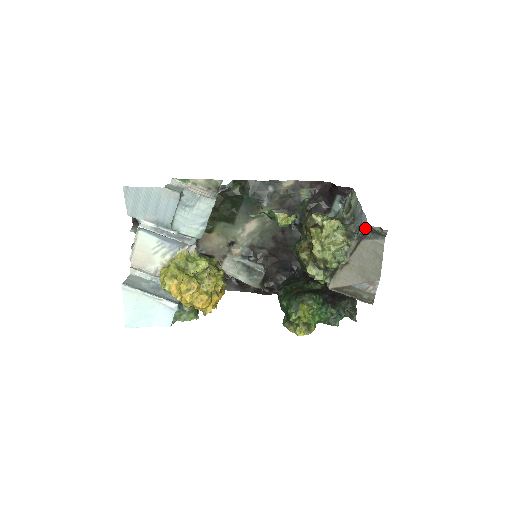
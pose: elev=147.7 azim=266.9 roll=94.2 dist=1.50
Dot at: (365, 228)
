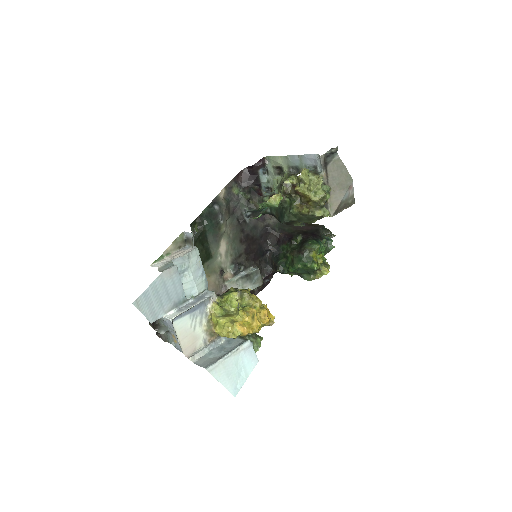
Dot at: (323, 158)
